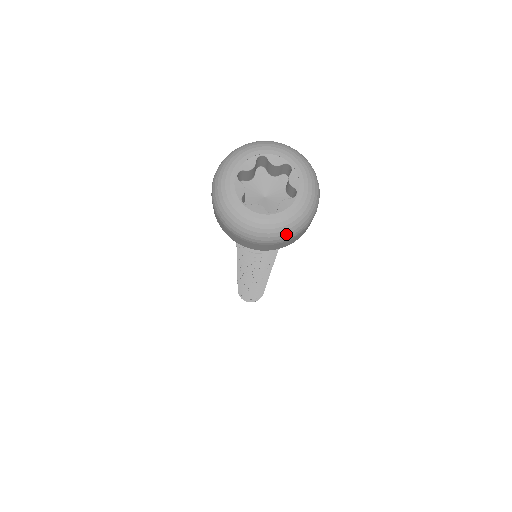
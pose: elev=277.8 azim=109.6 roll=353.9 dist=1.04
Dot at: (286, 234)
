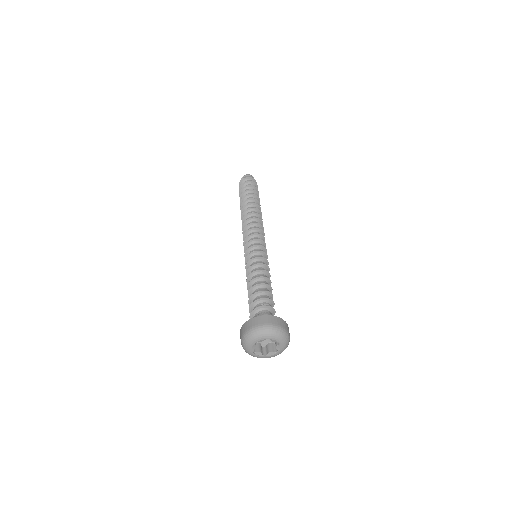
Dot at: occluded
